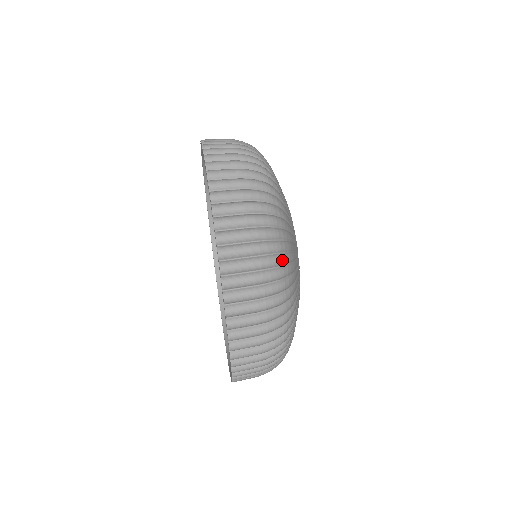
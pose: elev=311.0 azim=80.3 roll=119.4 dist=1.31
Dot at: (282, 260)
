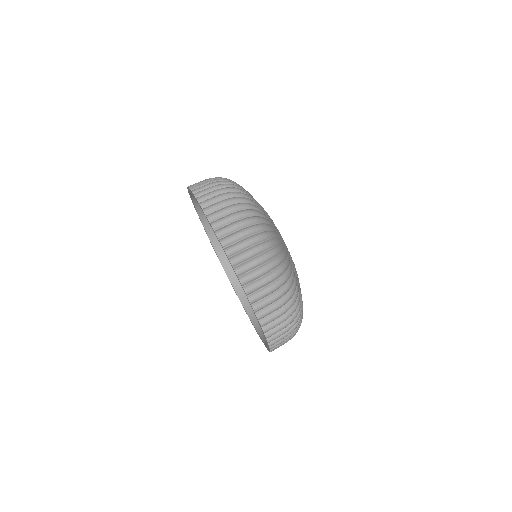
Dot at: (290, 285)
